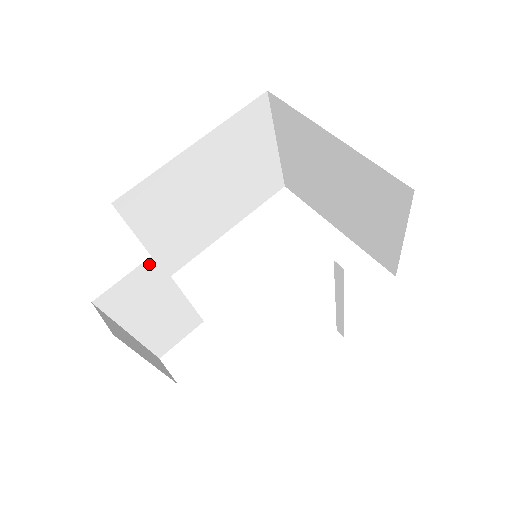
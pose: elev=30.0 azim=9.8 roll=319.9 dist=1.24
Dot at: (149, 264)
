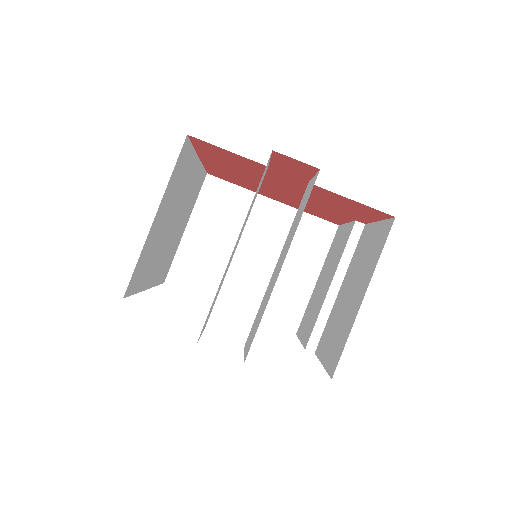
Dot at: (265, 173)
